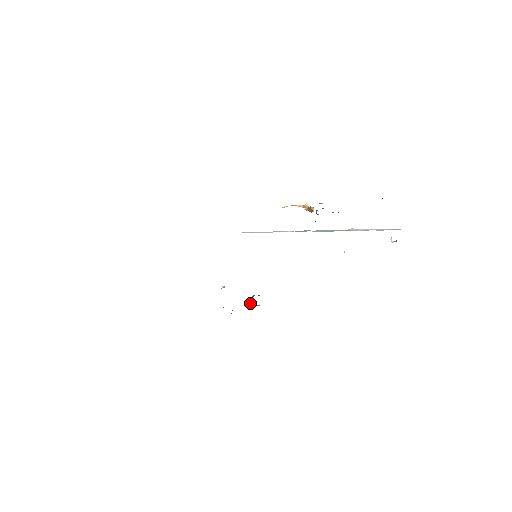
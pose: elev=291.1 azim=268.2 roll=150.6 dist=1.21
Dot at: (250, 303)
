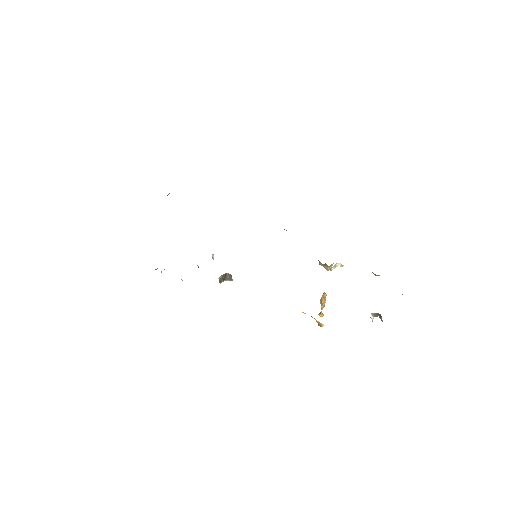
Dot at: (219, 279)
